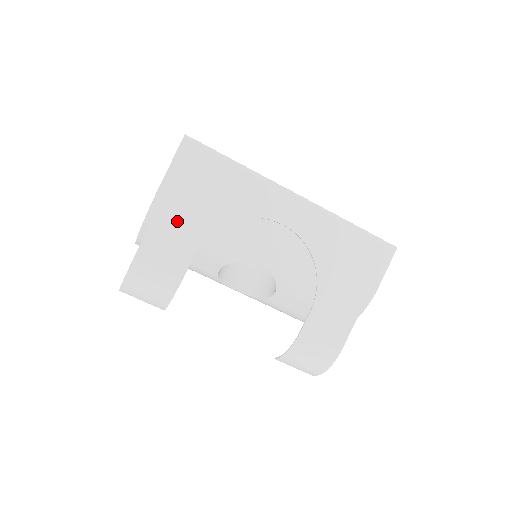
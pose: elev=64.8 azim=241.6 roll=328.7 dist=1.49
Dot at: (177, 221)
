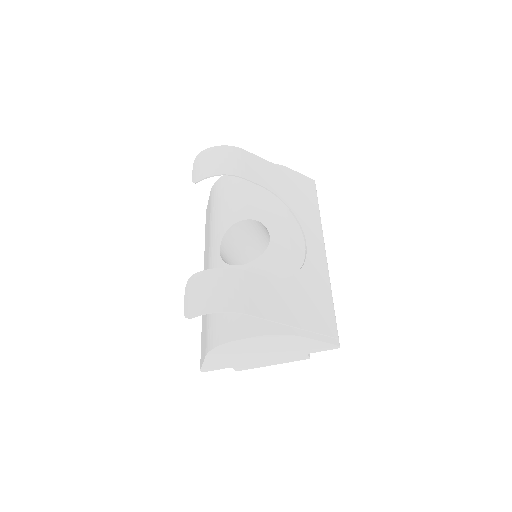
Dot at: (273, 174)
